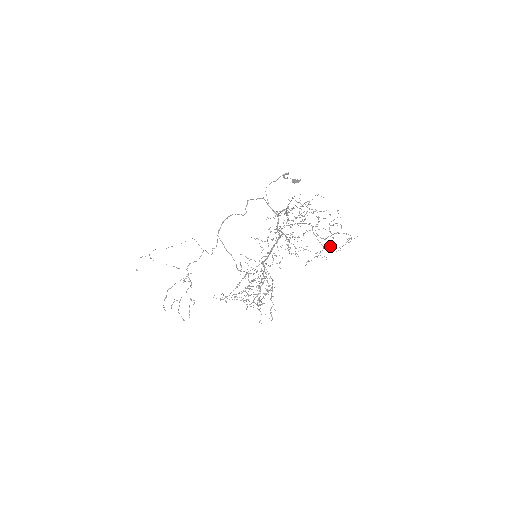
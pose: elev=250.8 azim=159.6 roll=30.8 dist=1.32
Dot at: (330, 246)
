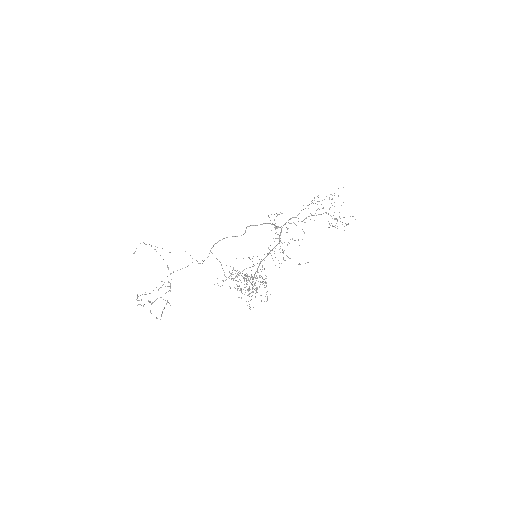
Dot at: occluded
